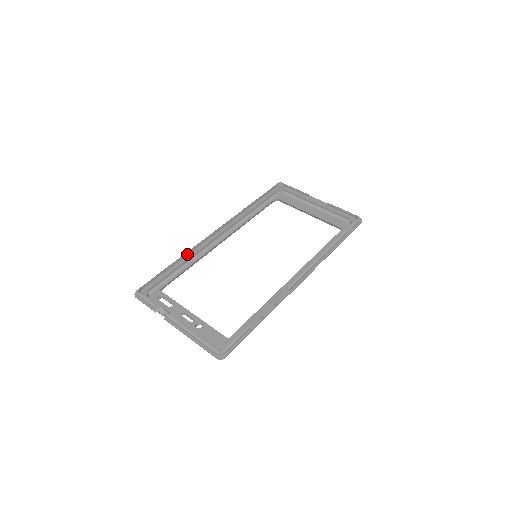
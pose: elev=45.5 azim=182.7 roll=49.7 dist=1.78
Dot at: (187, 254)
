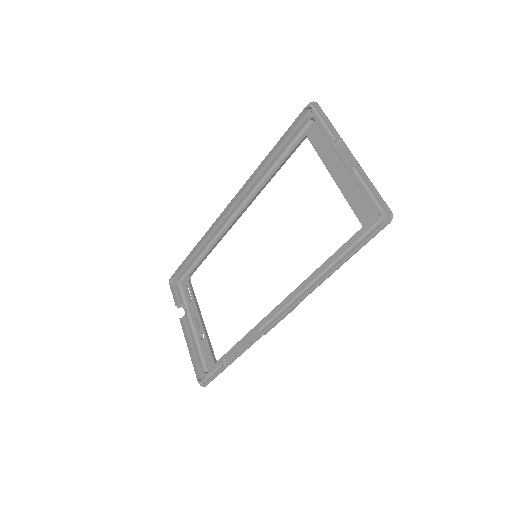
Dot at: (204, 238)
